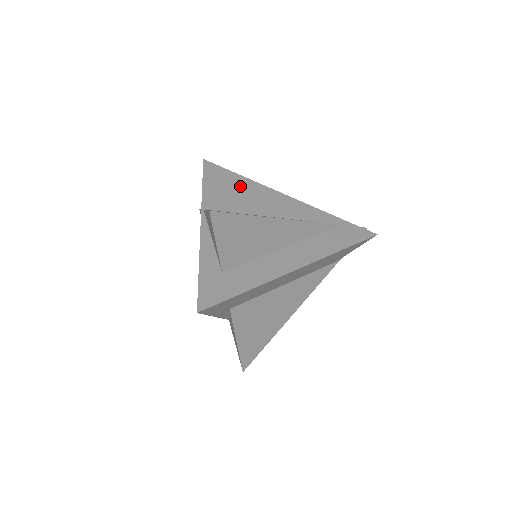
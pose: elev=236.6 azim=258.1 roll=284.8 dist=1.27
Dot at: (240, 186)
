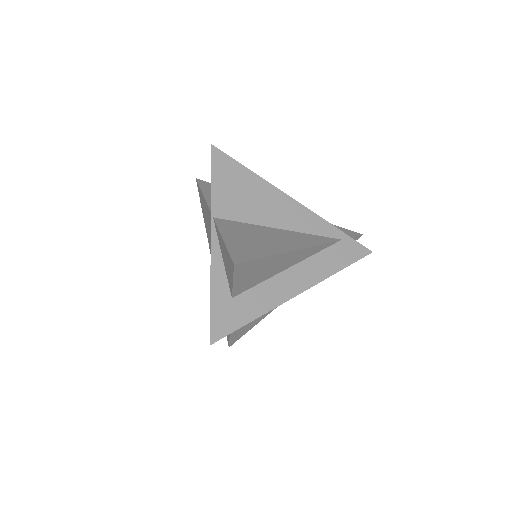
Dot at: (249, 185)
